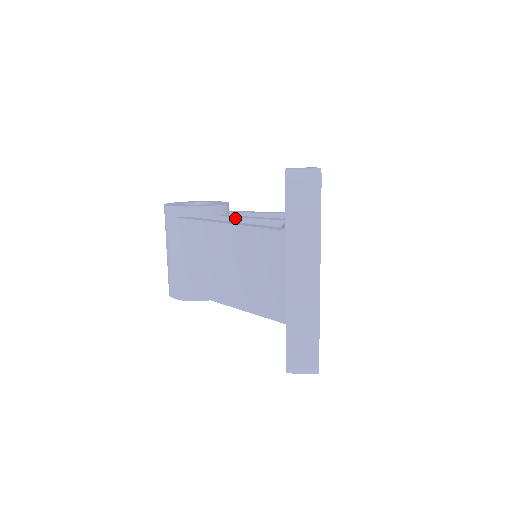
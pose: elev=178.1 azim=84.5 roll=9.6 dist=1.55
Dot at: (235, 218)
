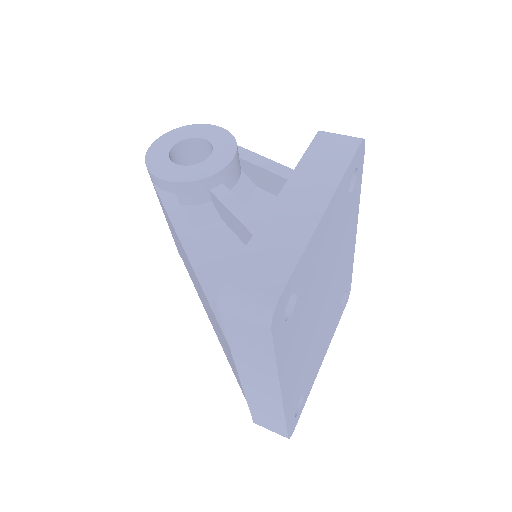
Dot at: (226, 208)
